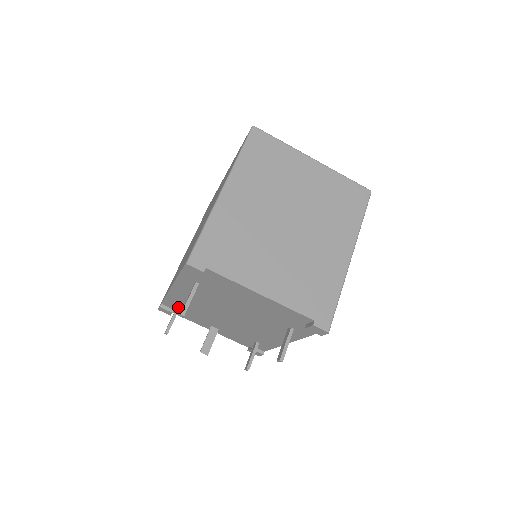
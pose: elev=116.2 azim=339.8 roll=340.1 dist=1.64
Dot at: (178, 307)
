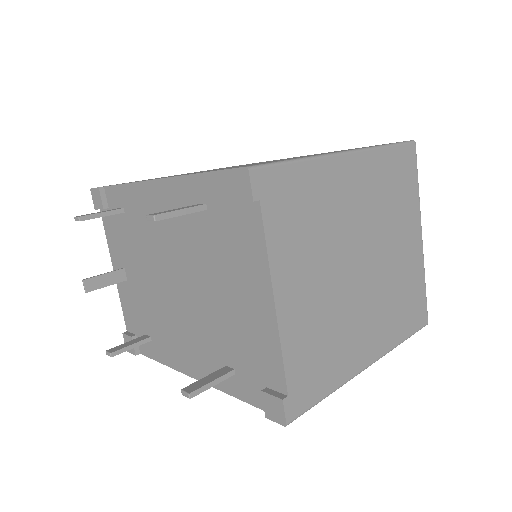
Dot at: (122, 210)
